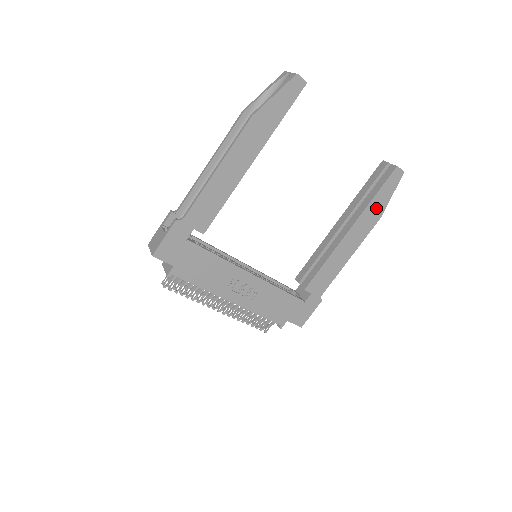
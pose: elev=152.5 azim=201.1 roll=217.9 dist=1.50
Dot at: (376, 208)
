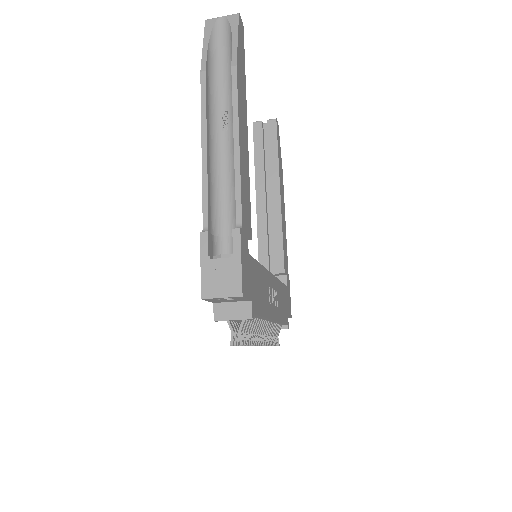
Dot at: (280, 164)
